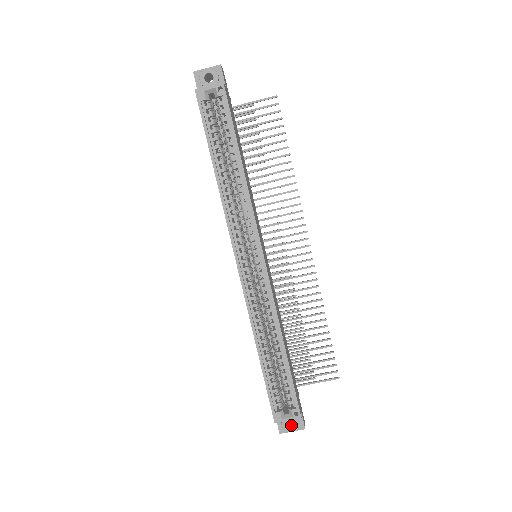
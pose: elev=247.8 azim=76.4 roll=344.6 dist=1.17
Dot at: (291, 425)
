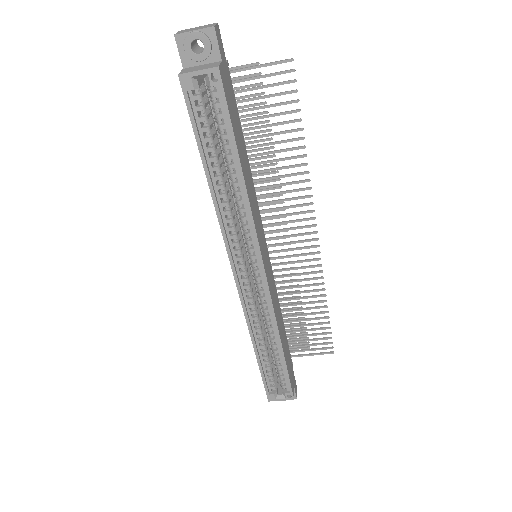
Dot at: occluded
